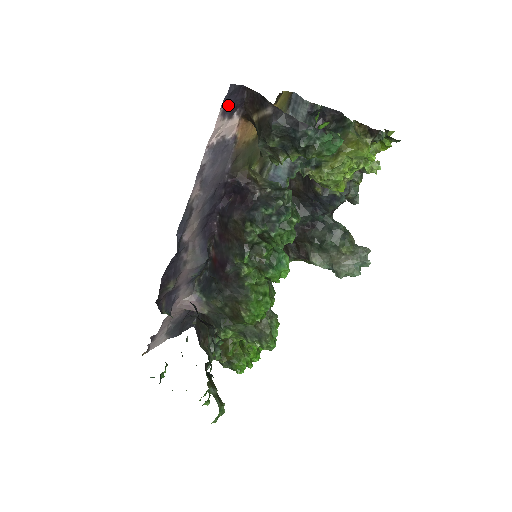
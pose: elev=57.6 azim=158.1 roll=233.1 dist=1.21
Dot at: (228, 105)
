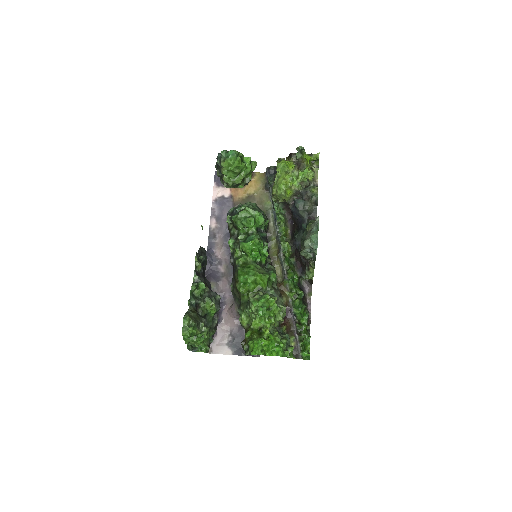
Dot at: (219, 181)
